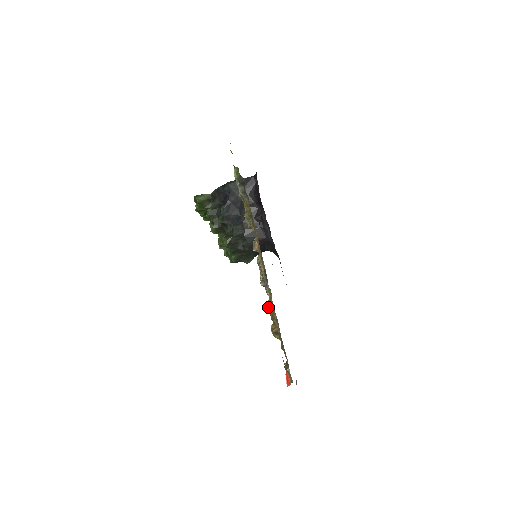
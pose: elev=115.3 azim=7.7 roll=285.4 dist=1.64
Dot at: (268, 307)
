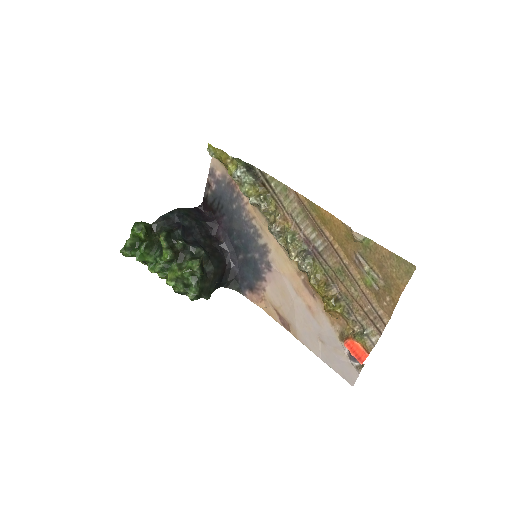
Dot at: (313, 281)
